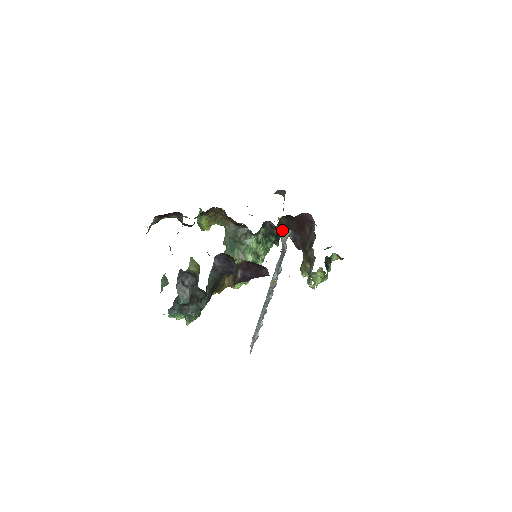
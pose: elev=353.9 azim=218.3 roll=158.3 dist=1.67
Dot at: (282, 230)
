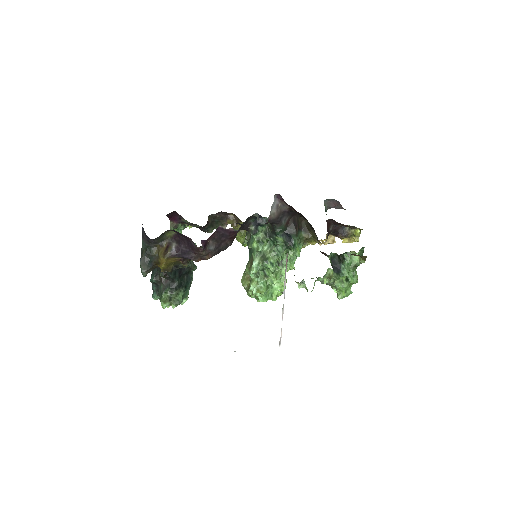
Dot at: (257, 217)
